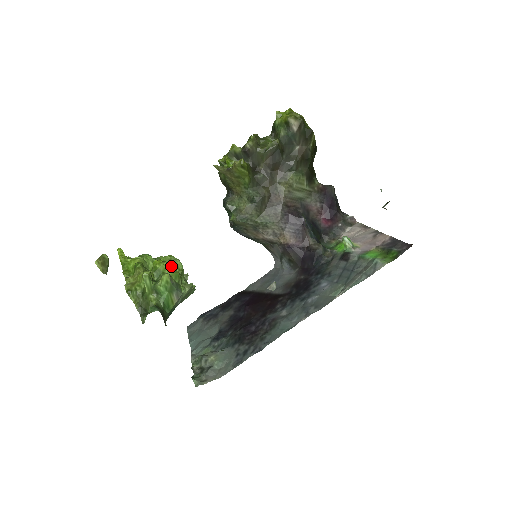
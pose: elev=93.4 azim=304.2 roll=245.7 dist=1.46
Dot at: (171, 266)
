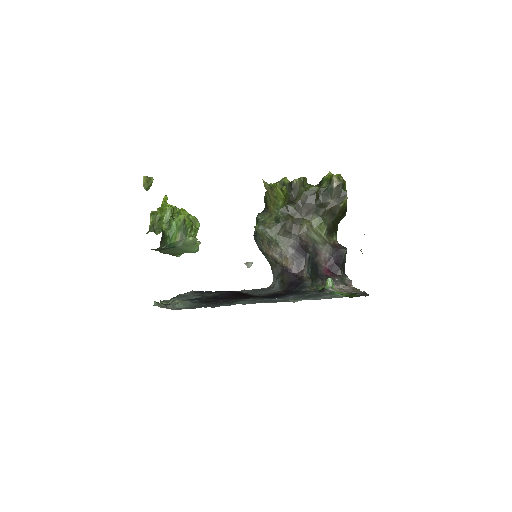
Dot at: (190, 218)
